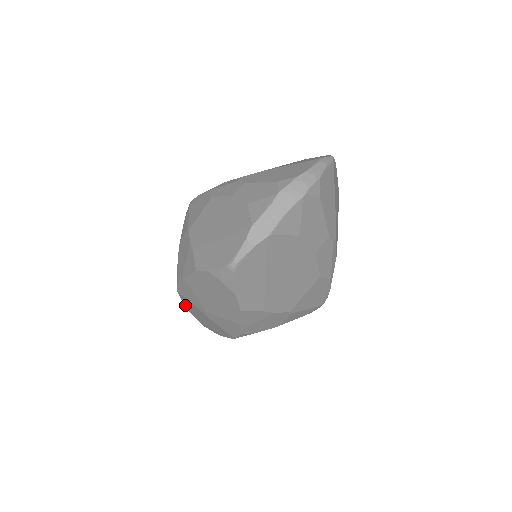
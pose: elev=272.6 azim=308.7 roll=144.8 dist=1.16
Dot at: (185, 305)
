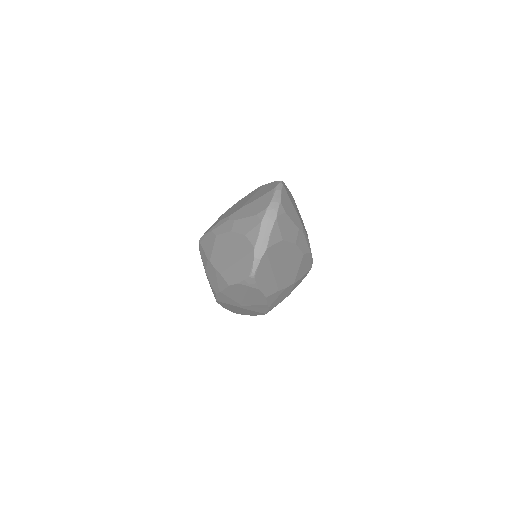
Dot at: occluded
